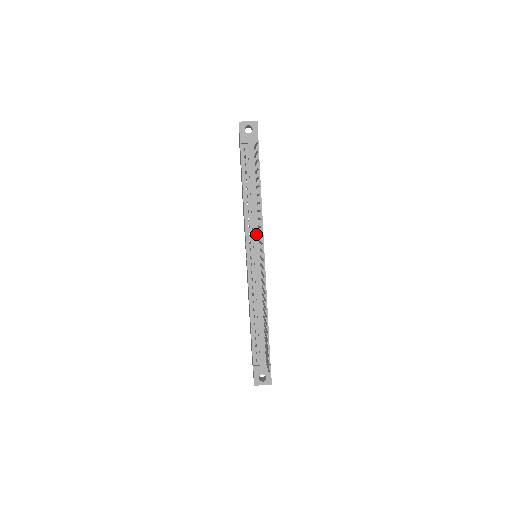
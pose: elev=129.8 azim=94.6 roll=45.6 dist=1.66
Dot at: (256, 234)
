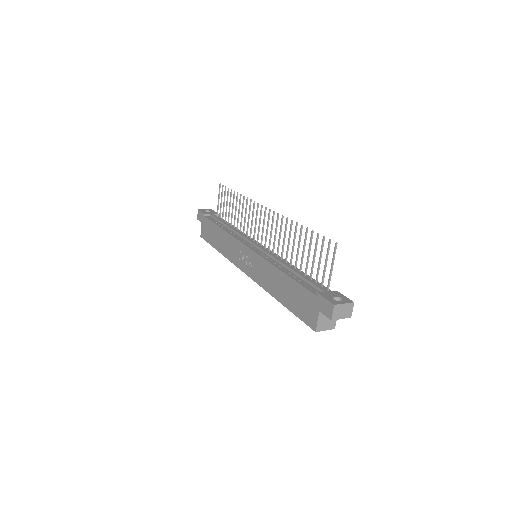
Dot at: occluded
